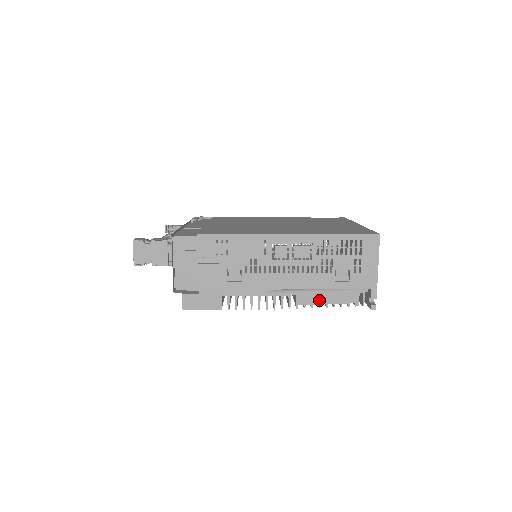
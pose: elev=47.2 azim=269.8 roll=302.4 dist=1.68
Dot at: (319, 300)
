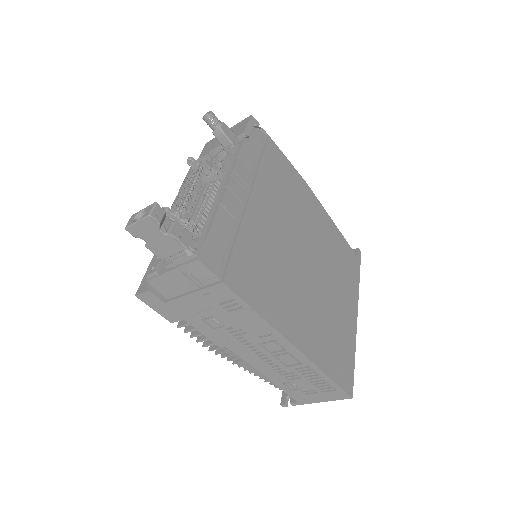
Dot at: (256, 372)
